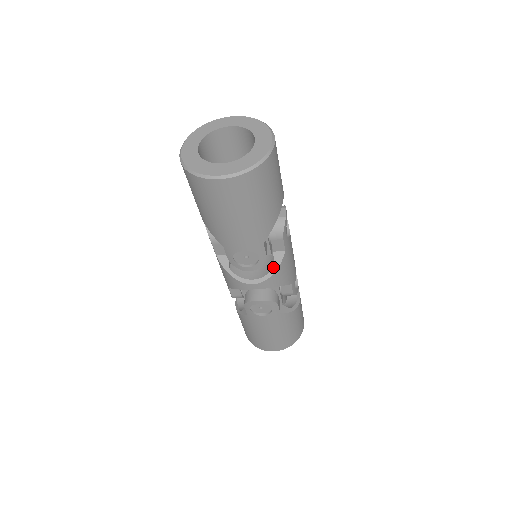
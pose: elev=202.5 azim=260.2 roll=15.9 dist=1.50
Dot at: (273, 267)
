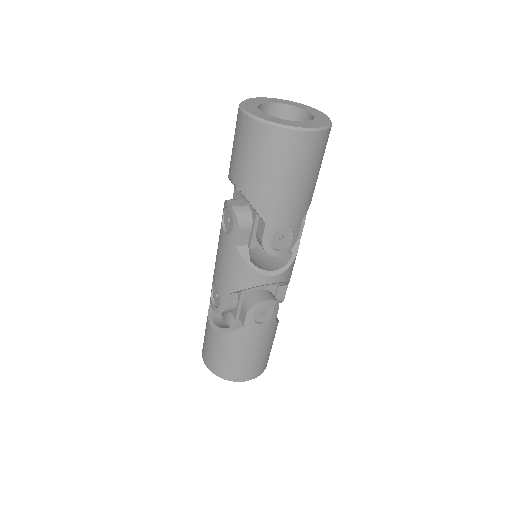
Dot at: (291, 256)
